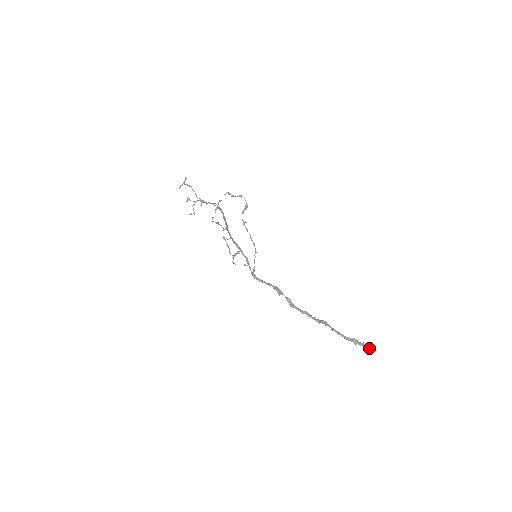
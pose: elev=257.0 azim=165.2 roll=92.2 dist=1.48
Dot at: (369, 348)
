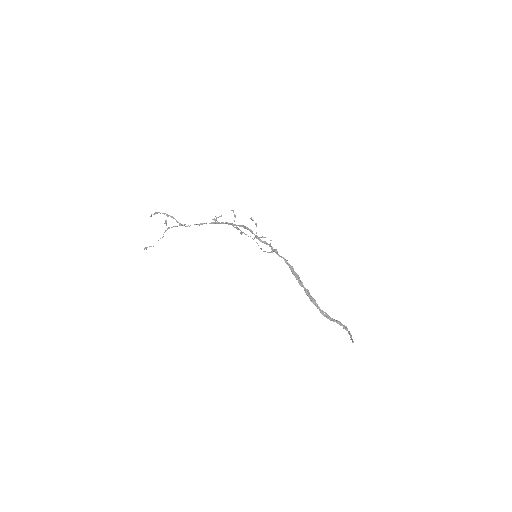
Dot at: (351, 338)
